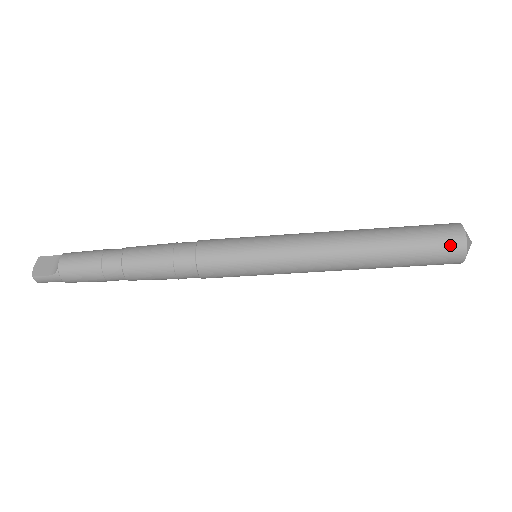
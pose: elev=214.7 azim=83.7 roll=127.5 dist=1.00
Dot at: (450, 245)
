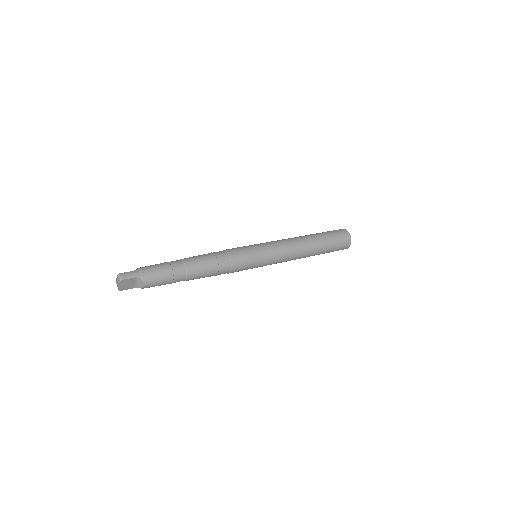
Dot at: occluded
